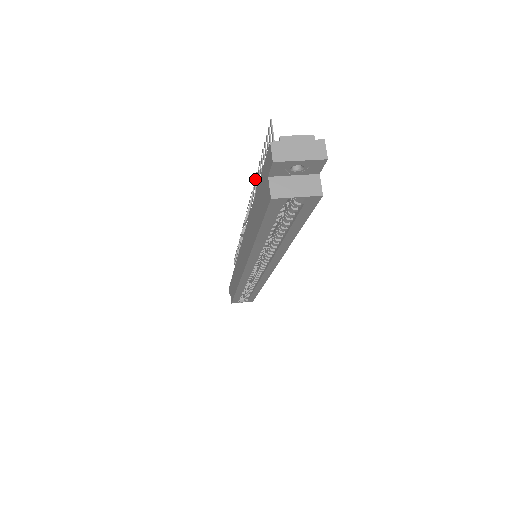
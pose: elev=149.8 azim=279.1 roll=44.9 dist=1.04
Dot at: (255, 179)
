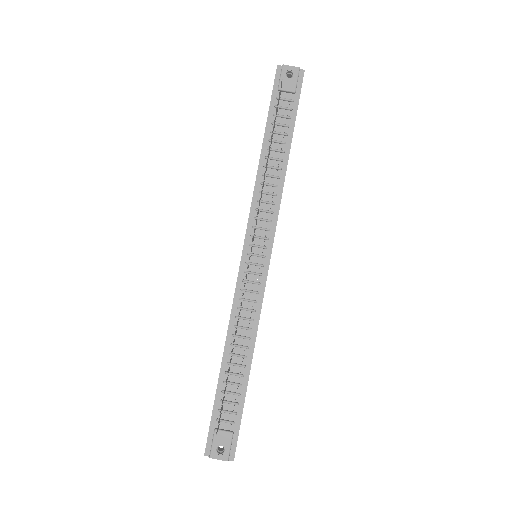
Dot at: occluded
